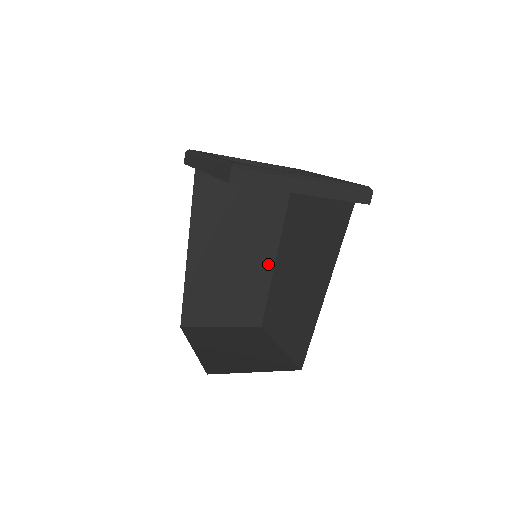
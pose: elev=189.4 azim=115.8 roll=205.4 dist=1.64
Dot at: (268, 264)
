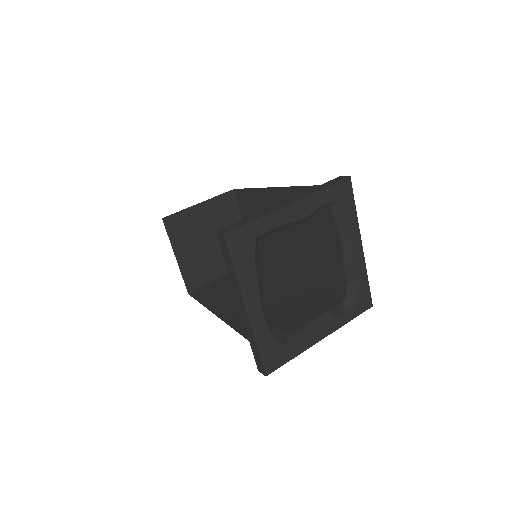
Dot at: occluded
